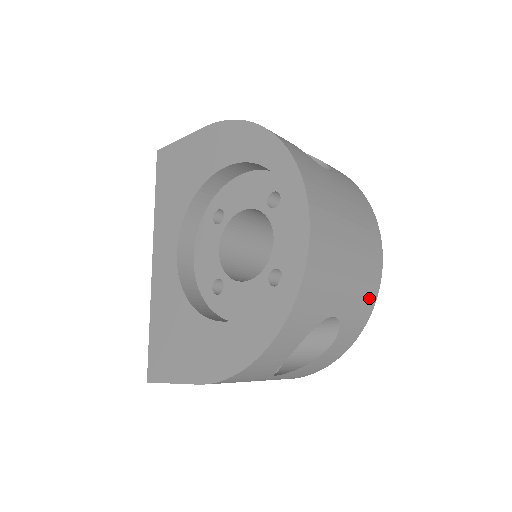
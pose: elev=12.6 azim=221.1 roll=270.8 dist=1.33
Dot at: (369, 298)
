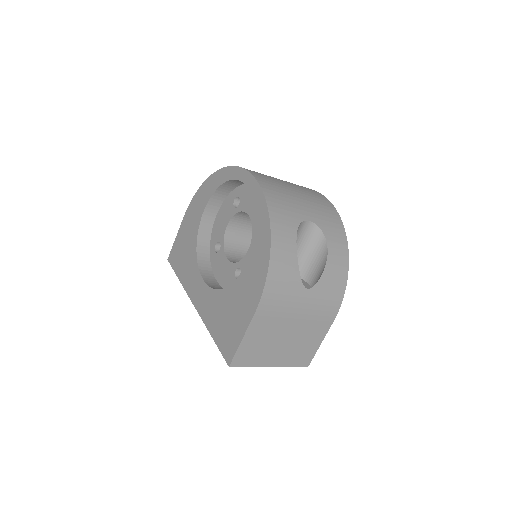
Dot at: (332, 214)
